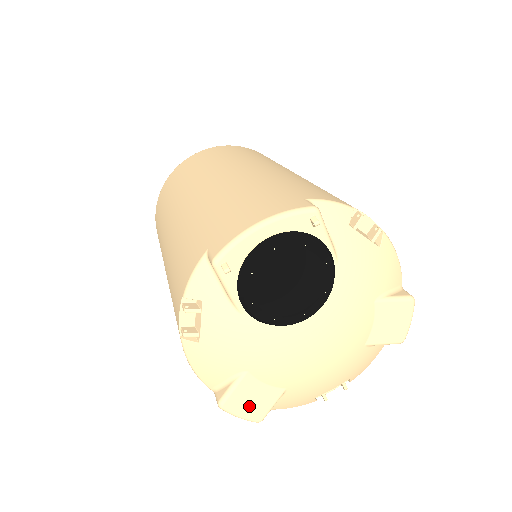
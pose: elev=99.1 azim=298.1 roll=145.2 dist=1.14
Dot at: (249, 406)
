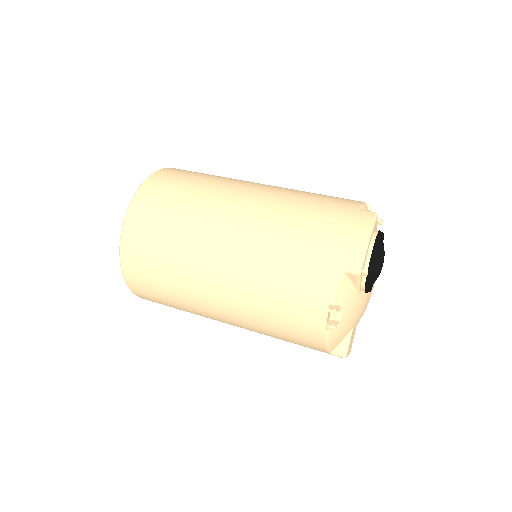
Dot at: (350, 346)
